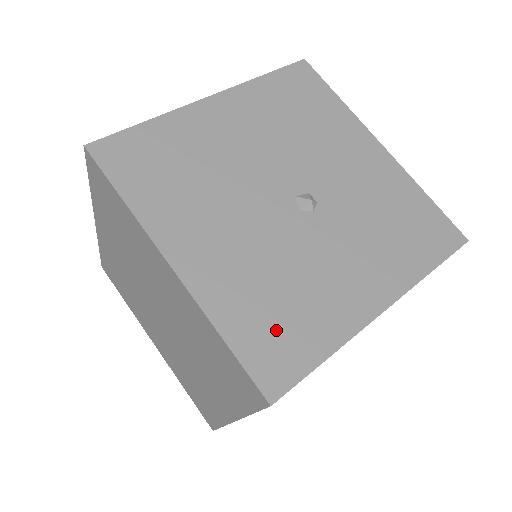
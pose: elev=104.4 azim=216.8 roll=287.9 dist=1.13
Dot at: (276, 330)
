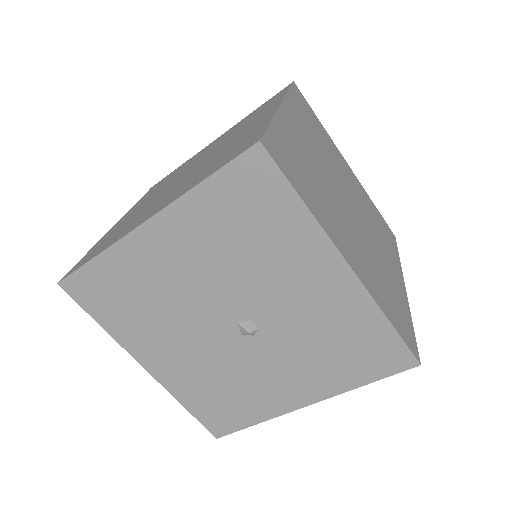
Dot at: (219, 407)
